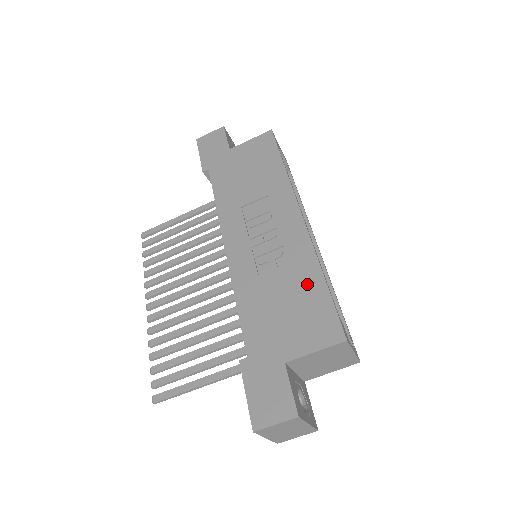
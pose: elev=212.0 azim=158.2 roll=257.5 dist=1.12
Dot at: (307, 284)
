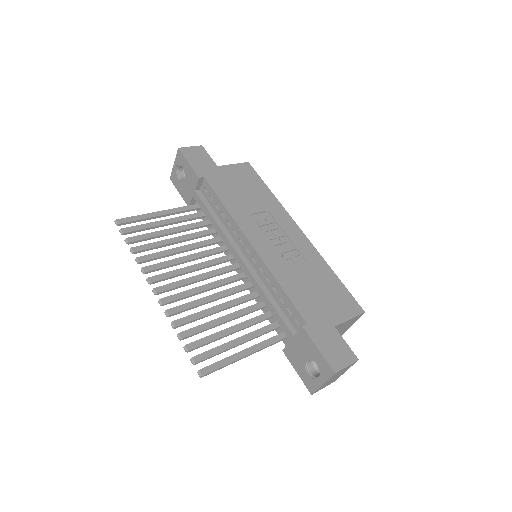
Dot at: (326, 276)
